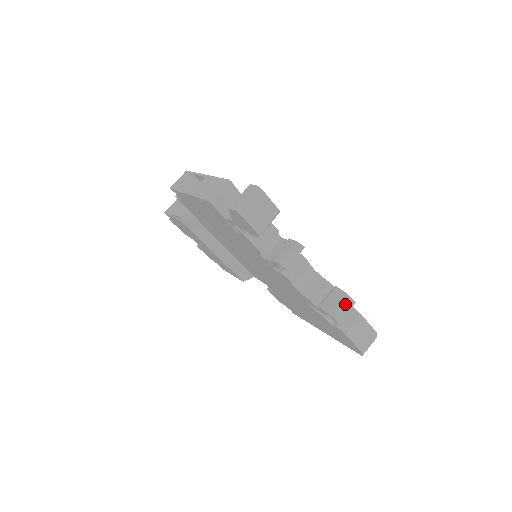
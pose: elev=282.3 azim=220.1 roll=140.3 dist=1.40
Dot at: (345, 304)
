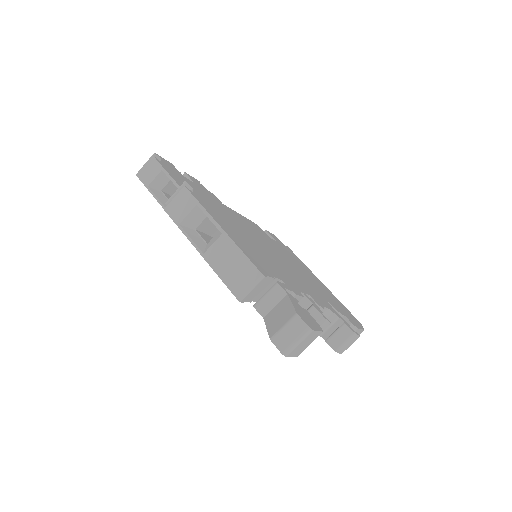
Dot at: (351, 341)
